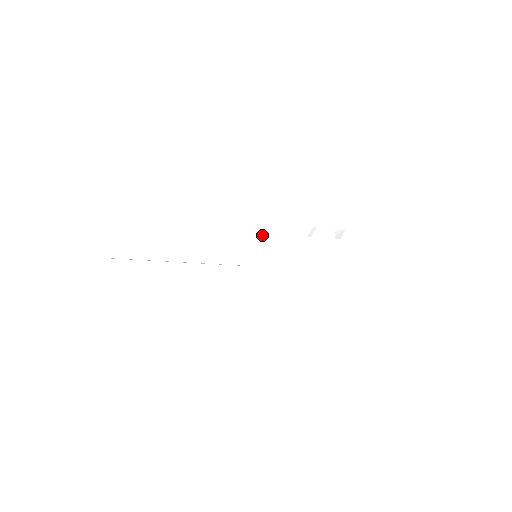
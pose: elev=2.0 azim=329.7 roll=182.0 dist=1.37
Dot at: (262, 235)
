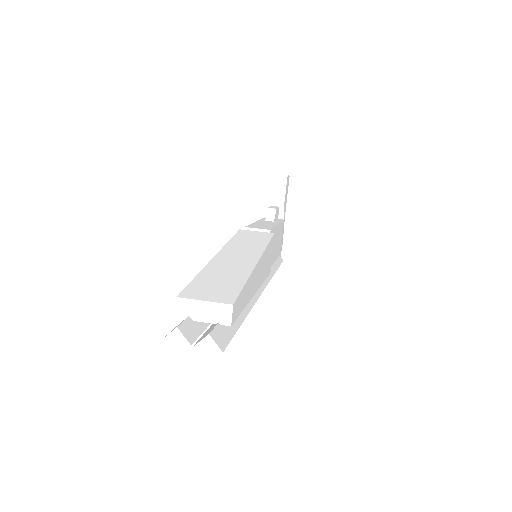
Dot at: (271, 232)
